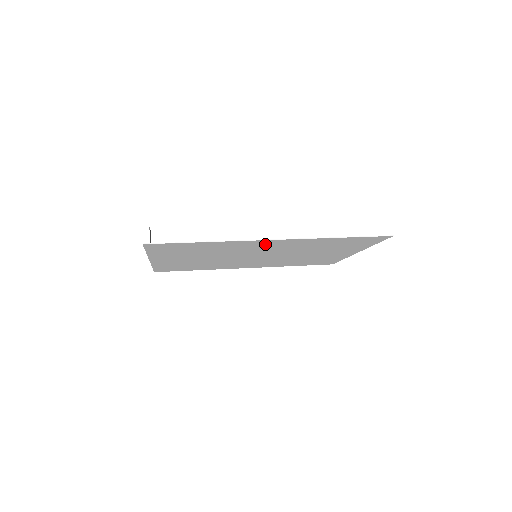
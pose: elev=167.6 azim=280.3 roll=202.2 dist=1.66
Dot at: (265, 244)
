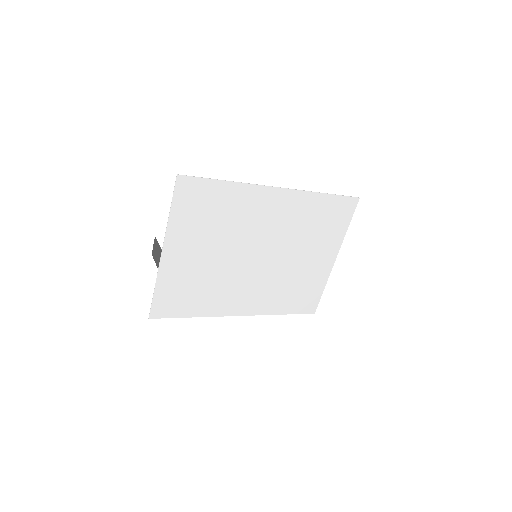
Dot at: (270, 204)
